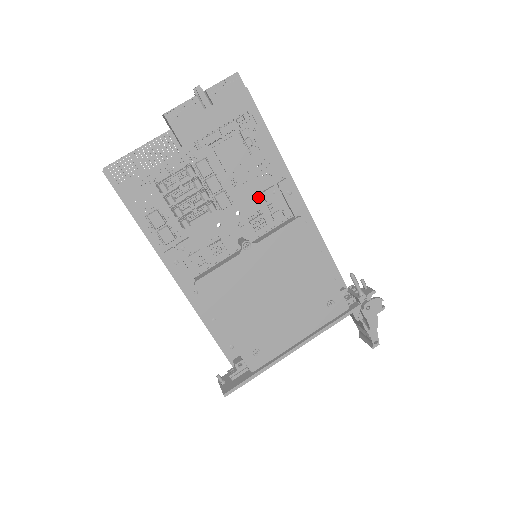
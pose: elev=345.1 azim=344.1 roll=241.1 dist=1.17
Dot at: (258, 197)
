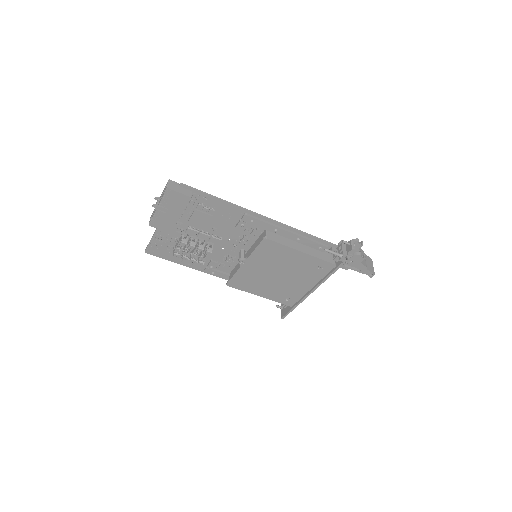
Dot at: (235, 229)
